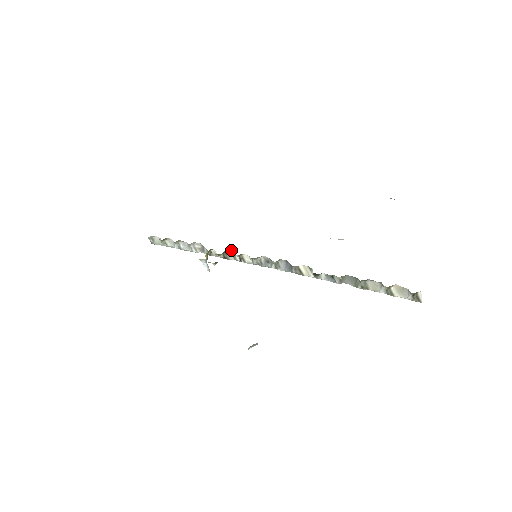
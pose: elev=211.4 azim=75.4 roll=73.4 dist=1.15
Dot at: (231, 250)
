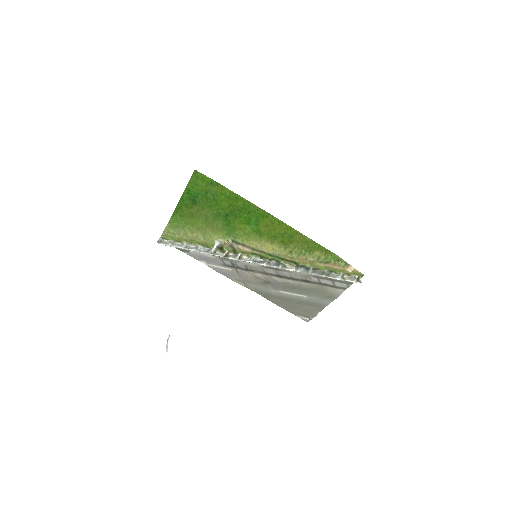
Dot at: (234, 254)
